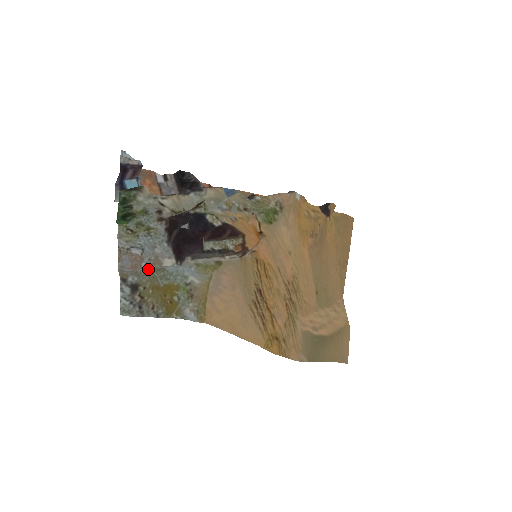
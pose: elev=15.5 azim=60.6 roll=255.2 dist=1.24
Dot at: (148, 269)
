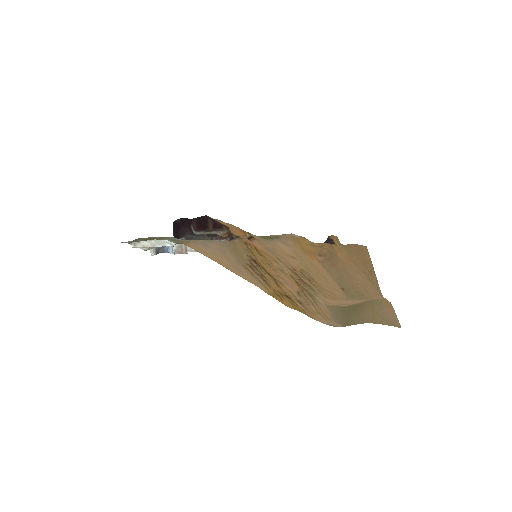
Dot at: (150, 240)
